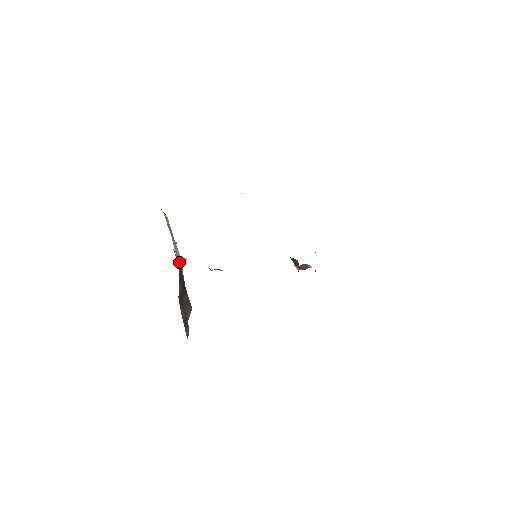
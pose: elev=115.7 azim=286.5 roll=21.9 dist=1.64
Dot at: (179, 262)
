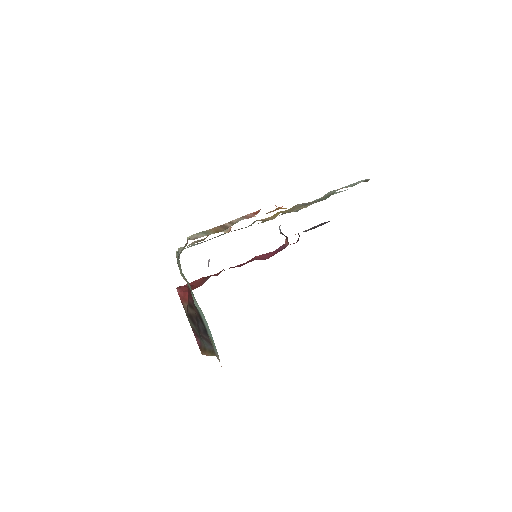
Dot at: occluded
